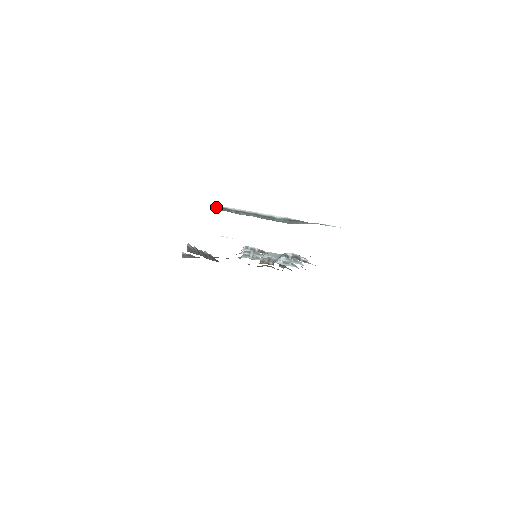
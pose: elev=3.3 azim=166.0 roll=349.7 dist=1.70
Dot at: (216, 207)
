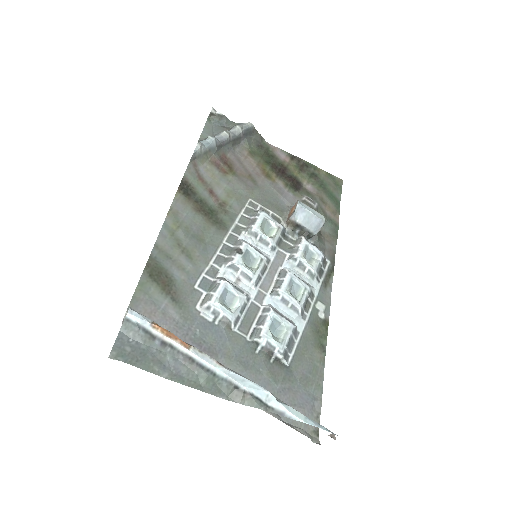
Dot at: (134, 325)
